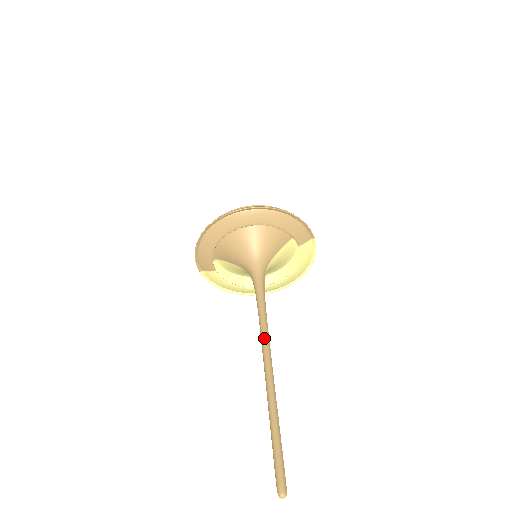
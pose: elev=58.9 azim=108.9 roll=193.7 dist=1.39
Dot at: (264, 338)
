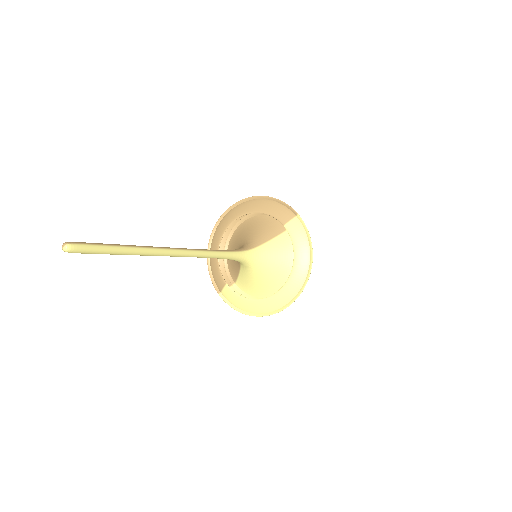
Dot at: occluded
